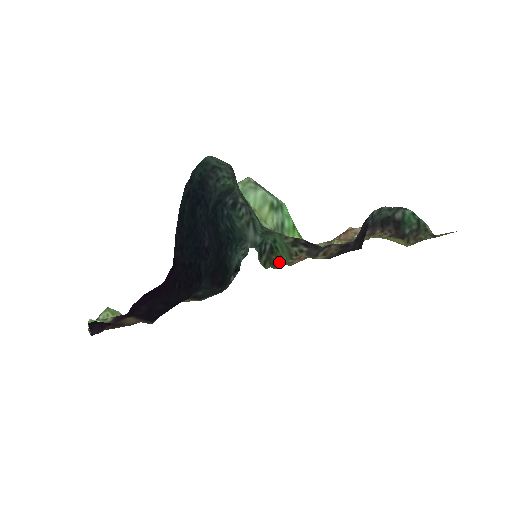
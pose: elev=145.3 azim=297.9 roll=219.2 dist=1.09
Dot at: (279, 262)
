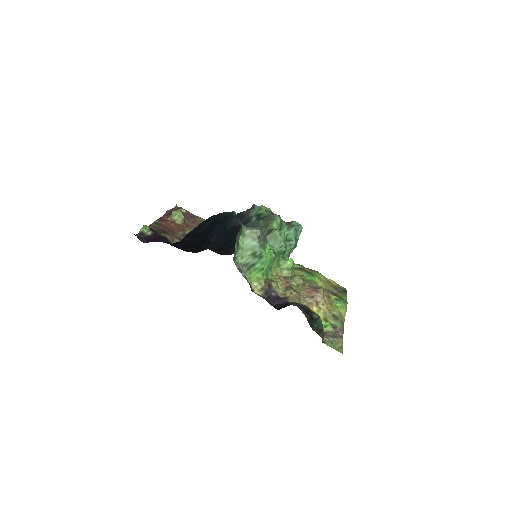
Dot at: occluded
